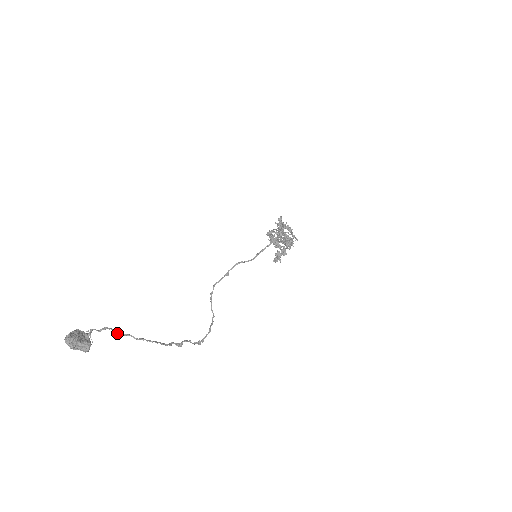
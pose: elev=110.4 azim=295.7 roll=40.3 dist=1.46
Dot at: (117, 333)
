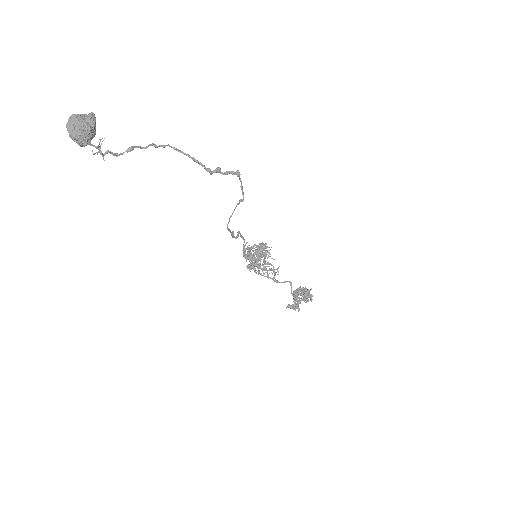
Dot at: (127, 149)
